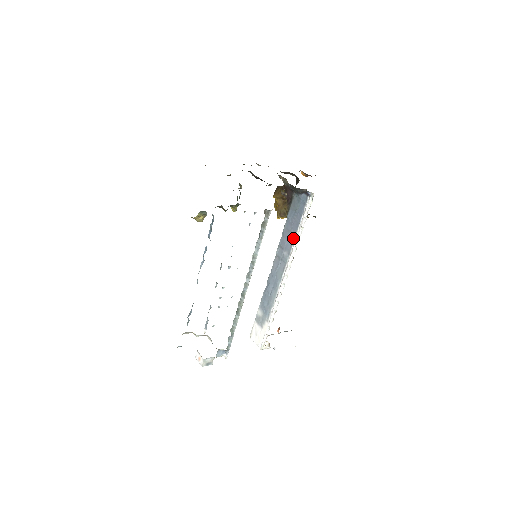
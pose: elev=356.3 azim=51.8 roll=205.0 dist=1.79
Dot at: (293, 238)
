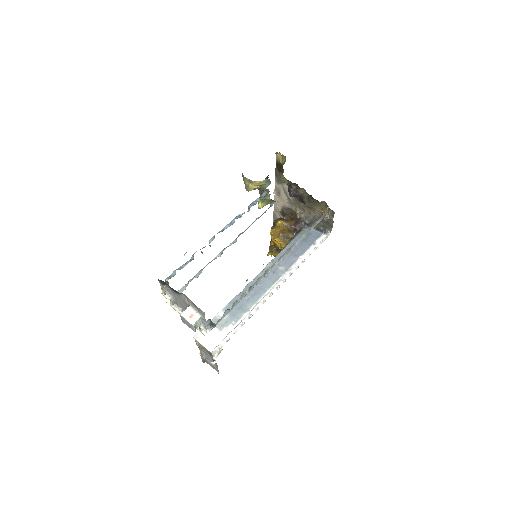
Dot at: (296, 258)
